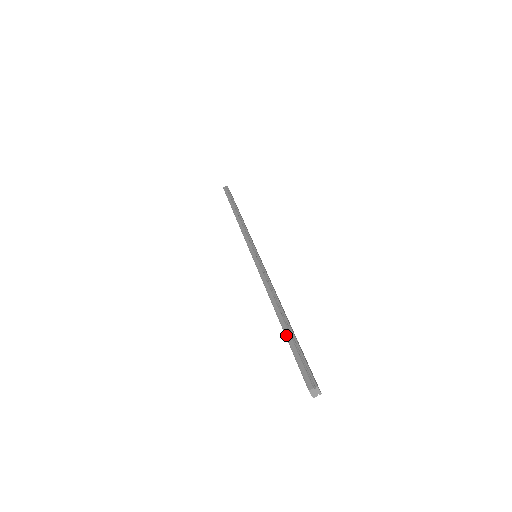
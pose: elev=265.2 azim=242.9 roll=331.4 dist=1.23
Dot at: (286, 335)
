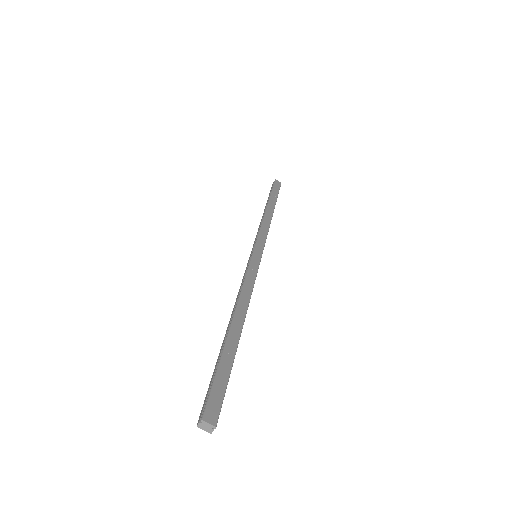
Dot at: (219, 353)
